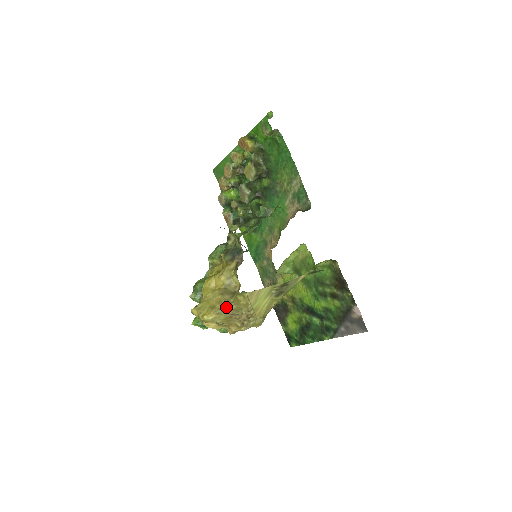
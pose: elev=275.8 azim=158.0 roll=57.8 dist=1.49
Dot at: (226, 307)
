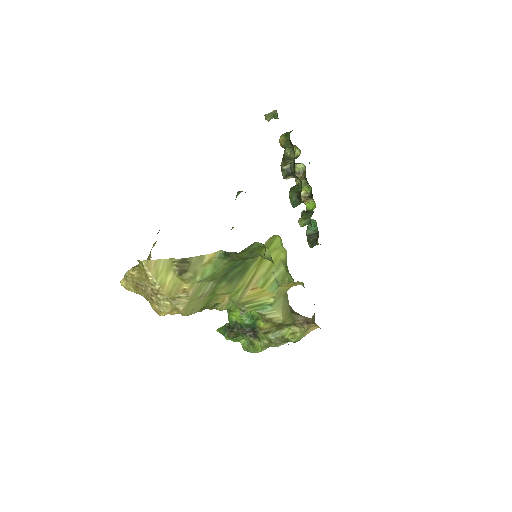
Dot at: (129, 273)
